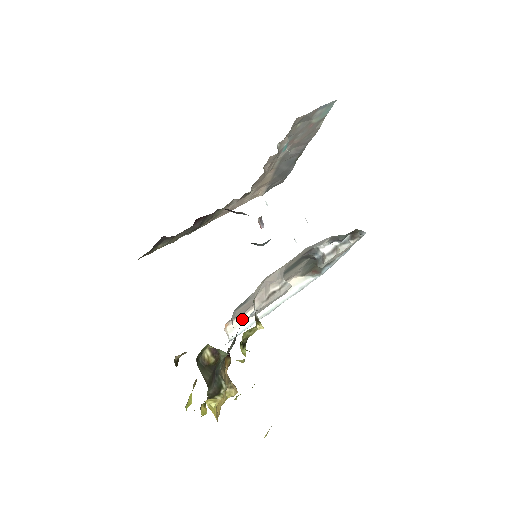
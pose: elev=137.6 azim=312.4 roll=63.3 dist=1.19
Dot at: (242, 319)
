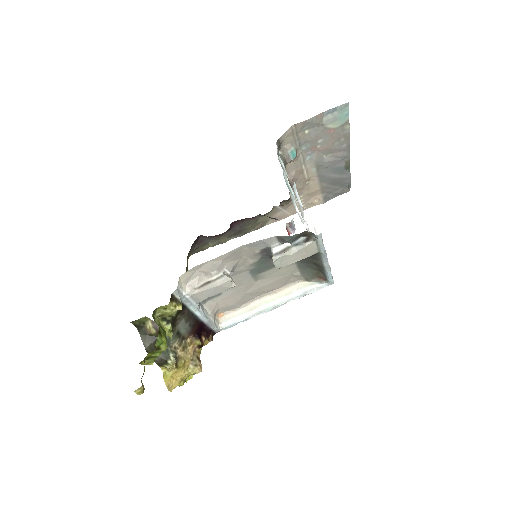
Dot at: (238, 312)
